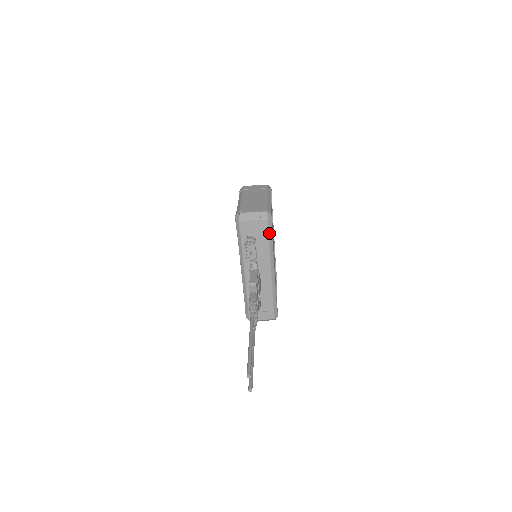
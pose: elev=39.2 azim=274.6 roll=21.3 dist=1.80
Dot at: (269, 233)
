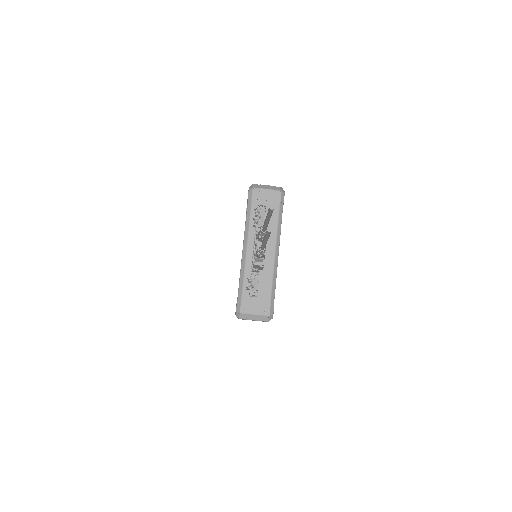
Dot at: (280, 207)
